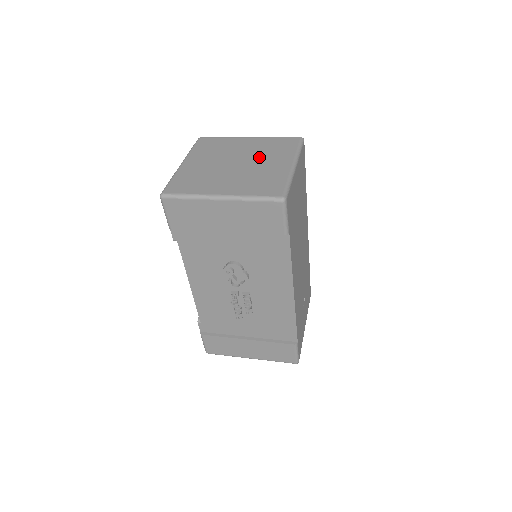
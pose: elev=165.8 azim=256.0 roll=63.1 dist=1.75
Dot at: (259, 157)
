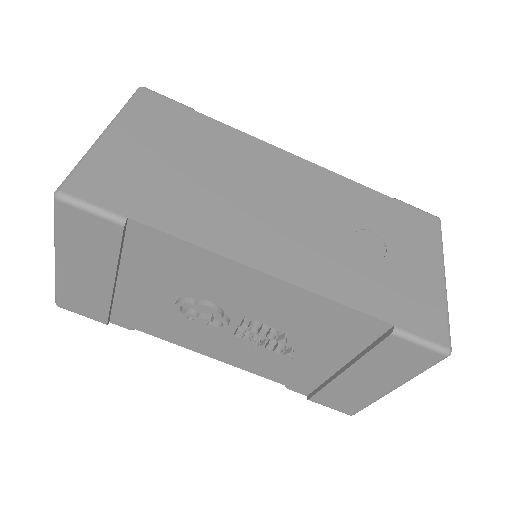
Dot at: occluded
